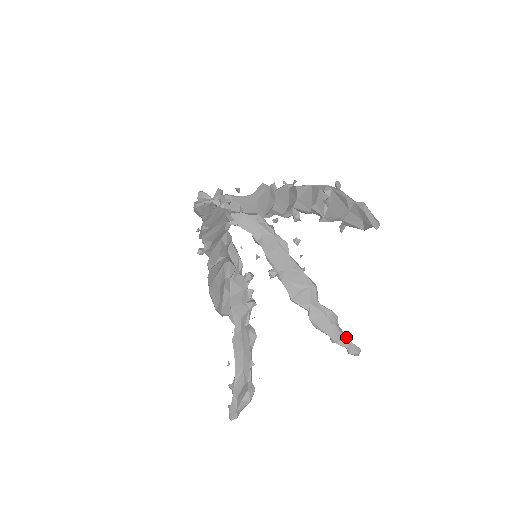
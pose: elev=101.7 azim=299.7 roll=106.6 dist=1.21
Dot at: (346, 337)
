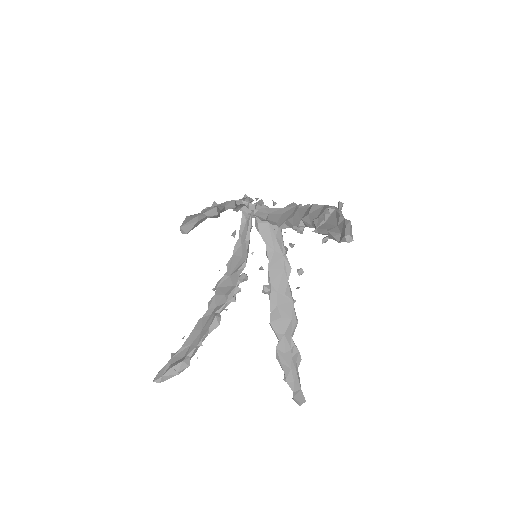
Dot at: (299, 381)
